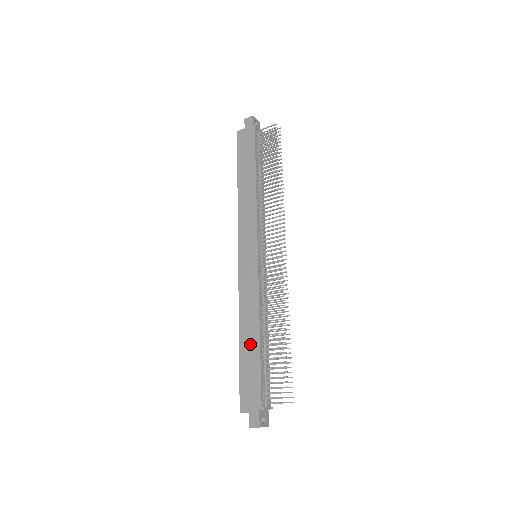
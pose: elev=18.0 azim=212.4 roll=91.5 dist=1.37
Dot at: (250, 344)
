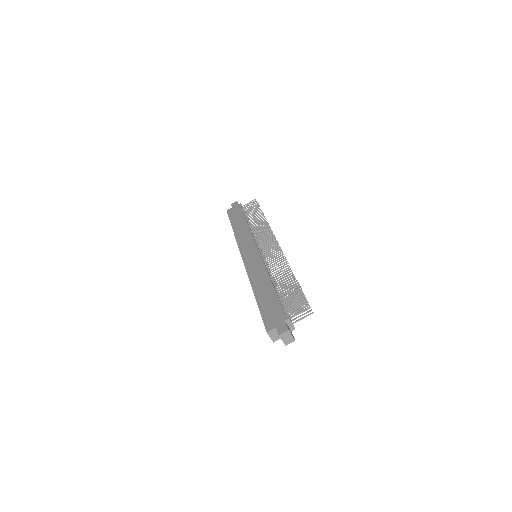
Dot at: (265, 291)
